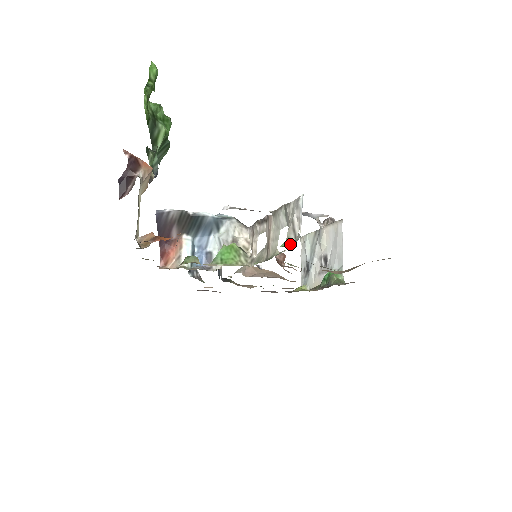
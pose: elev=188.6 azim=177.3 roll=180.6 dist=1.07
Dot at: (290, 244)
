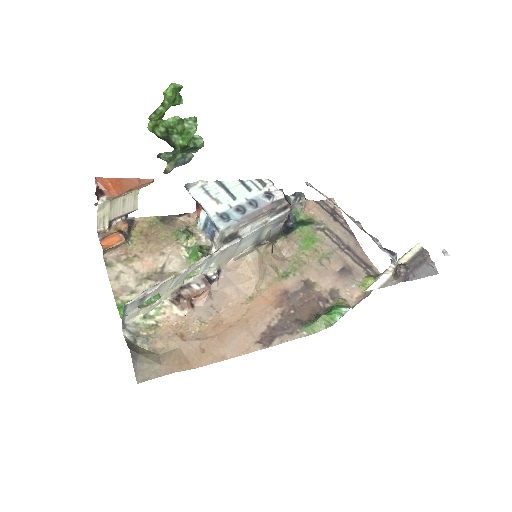
Dot at: occluded
